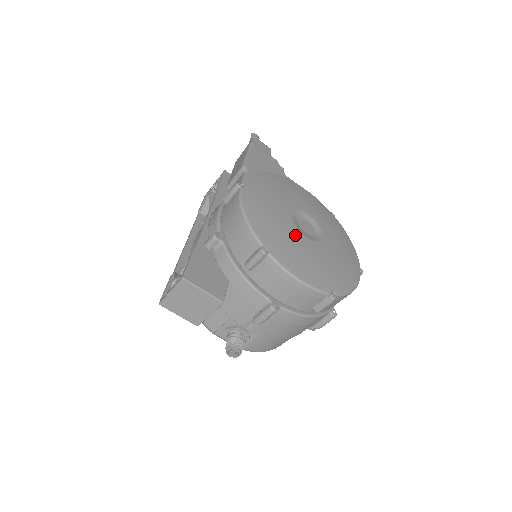
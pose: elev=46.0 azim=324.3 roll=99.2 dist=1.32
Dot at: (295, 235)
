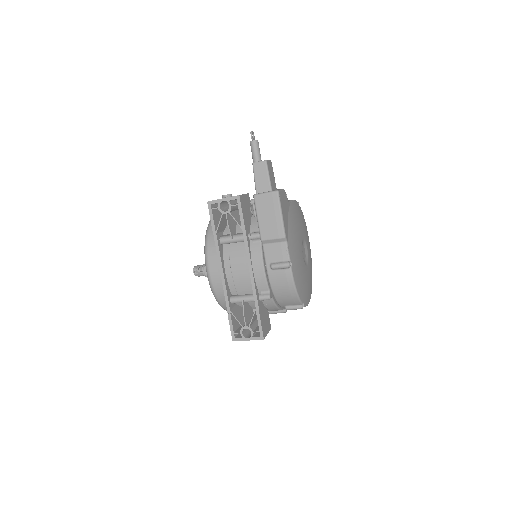
Dot at: (306, 274)
